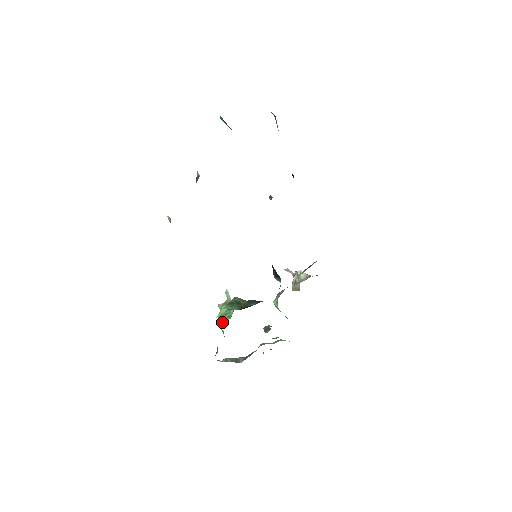
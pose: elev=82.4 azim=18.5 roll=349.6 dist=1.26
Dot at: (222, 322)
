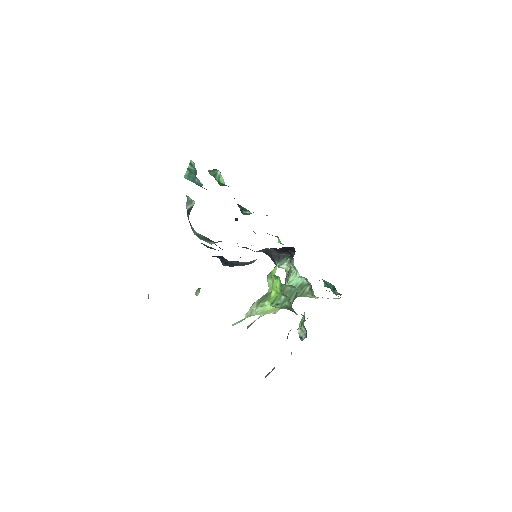
Dot at: (271, 296)
